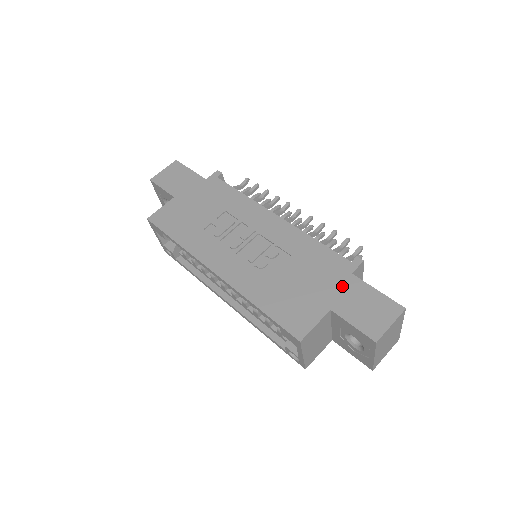
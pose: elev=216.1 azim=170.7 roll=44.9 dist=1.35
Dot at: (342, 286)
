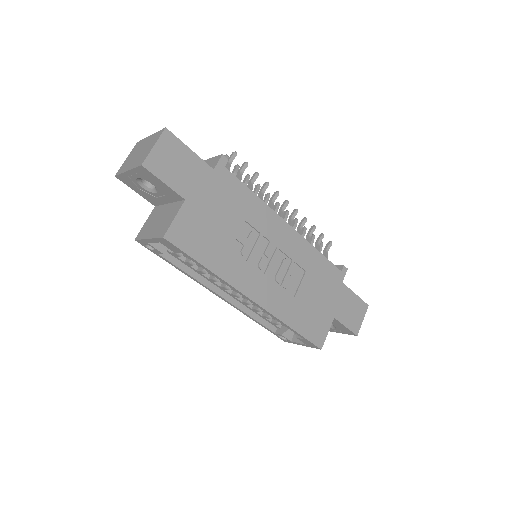
Dot at: (339, 295)
